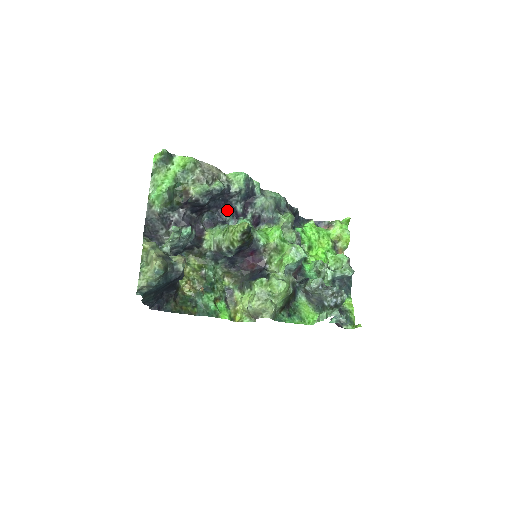
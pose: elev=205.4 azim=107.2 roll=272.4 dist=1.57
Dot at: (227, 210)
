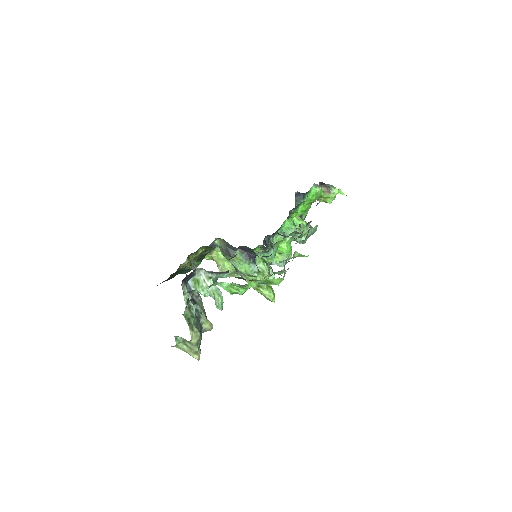
Dot at: (267, 256)
